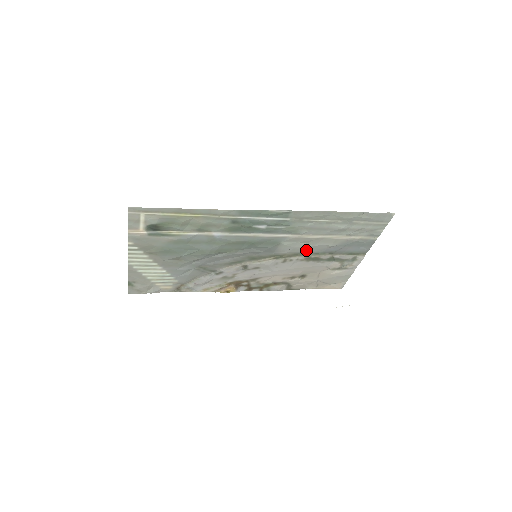
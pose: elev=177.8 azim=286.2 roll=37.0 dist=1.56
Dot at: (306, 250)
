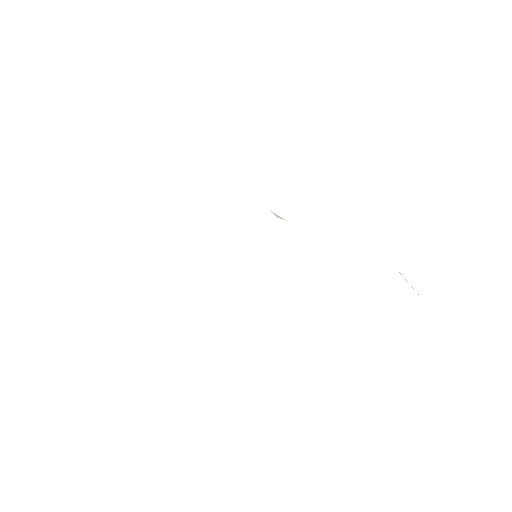
Dot at: occluded
